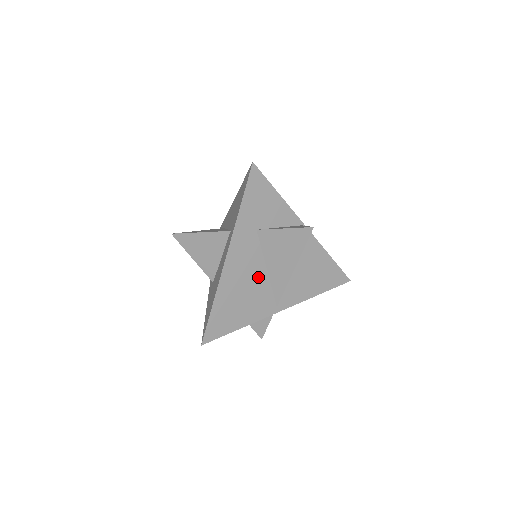
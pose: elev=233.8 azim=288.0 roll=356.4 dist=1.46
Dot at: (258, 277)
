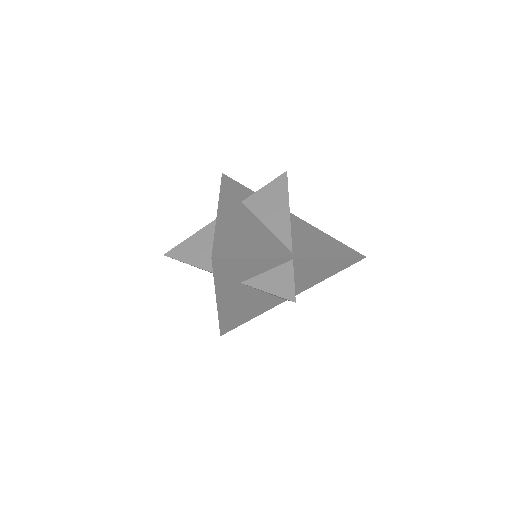
Dot at: (256, 298)
